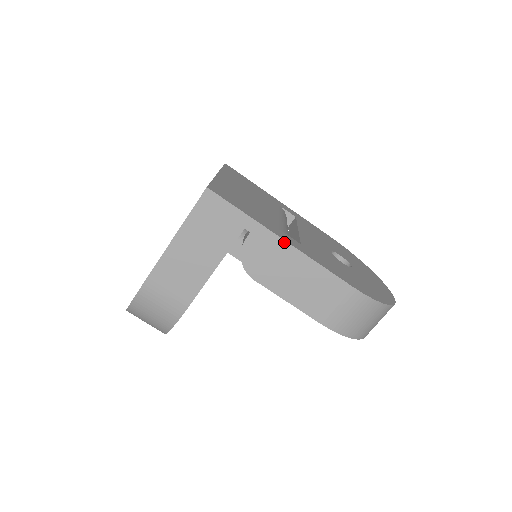
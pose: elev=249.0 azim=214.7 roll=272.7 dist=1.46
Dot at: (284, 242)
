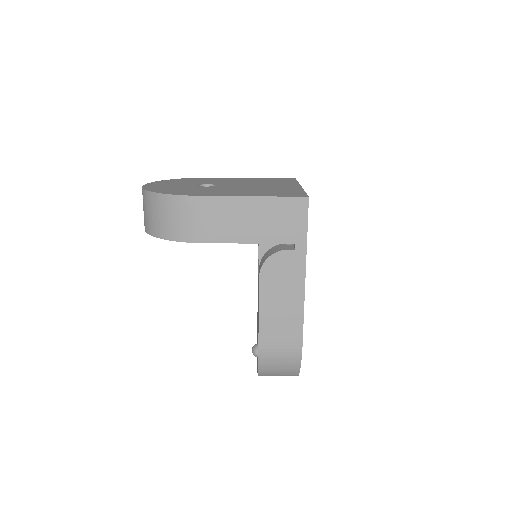
Dot at: (304, 277)
